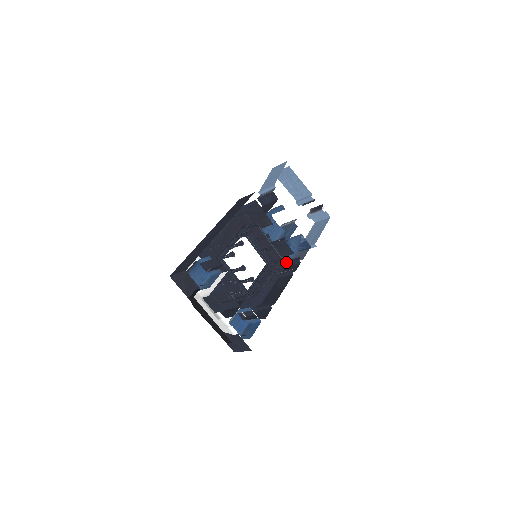
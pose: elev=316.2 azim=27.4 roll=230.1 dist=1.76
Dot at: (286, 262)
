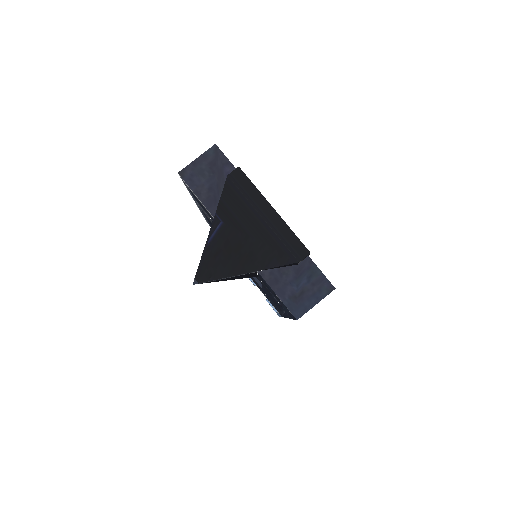
Dot at: occluded
